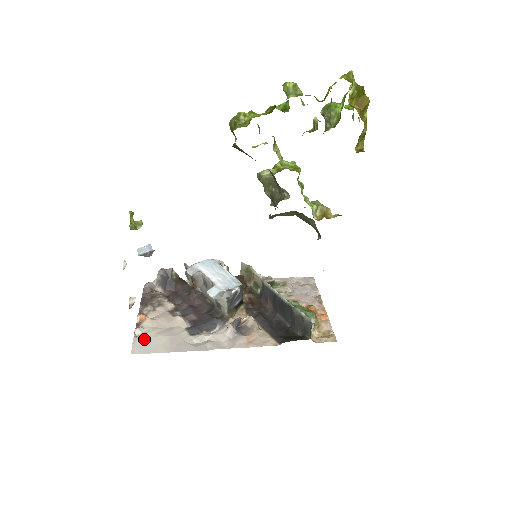
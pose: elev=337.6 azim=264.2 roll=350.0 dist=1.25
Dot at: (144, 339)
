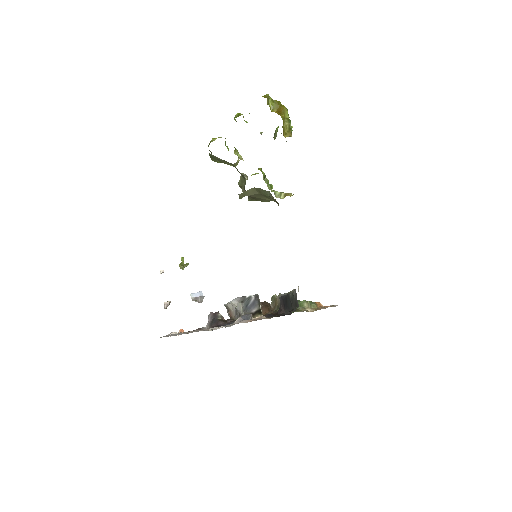
Dot at: (173, 334)
